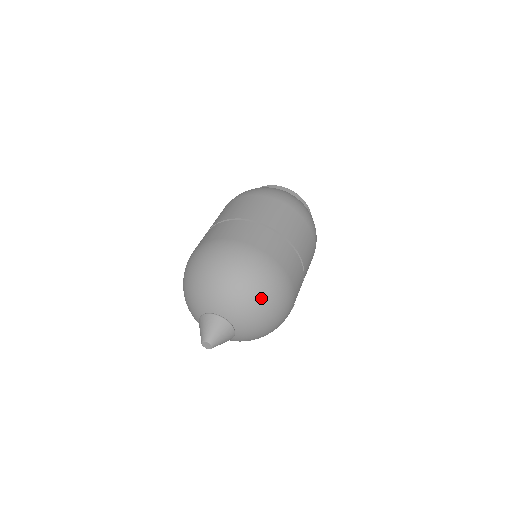
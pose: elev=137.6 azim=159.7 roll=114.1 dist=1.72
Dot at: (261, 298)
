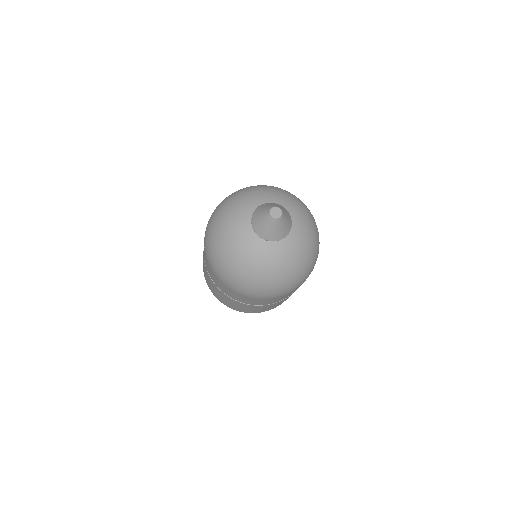
Dot at: (287, 193)
